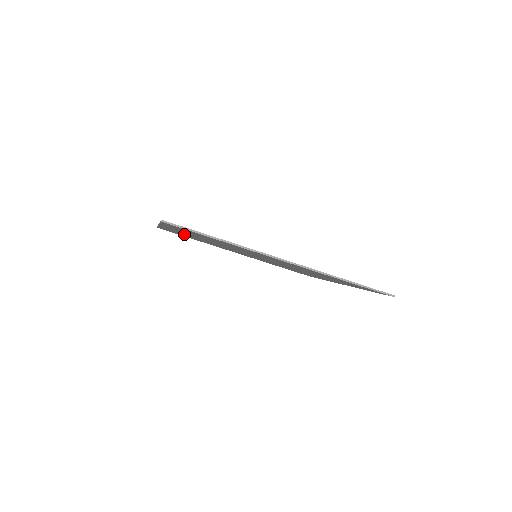
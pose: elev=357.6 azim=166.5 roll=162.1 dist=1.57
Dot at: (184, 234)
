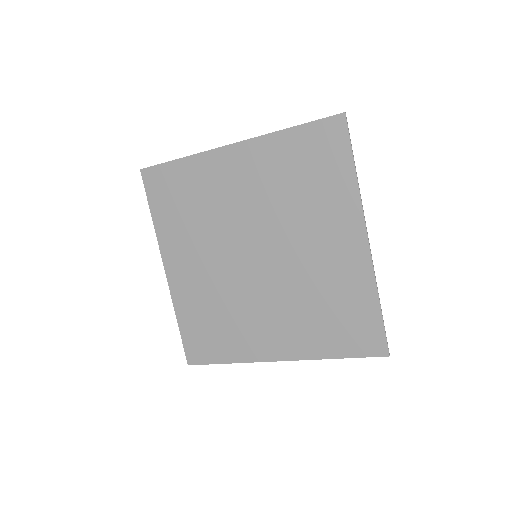
Dot at: (212, 182)
